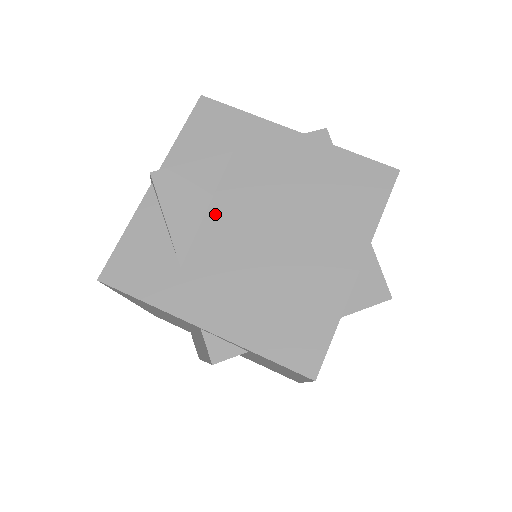
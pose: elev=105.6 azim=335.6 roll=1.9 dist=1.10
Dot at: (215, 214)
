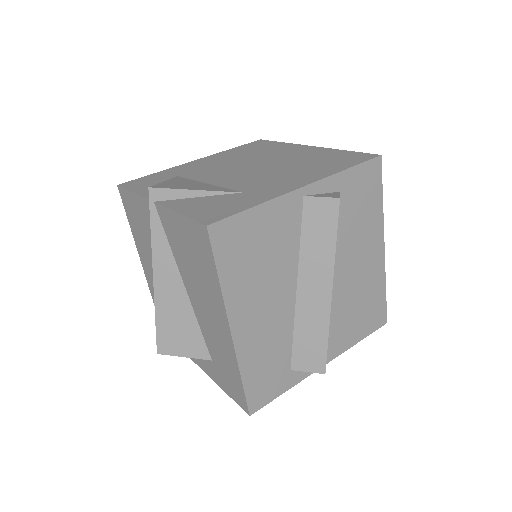
Dot at: (216, 181)
